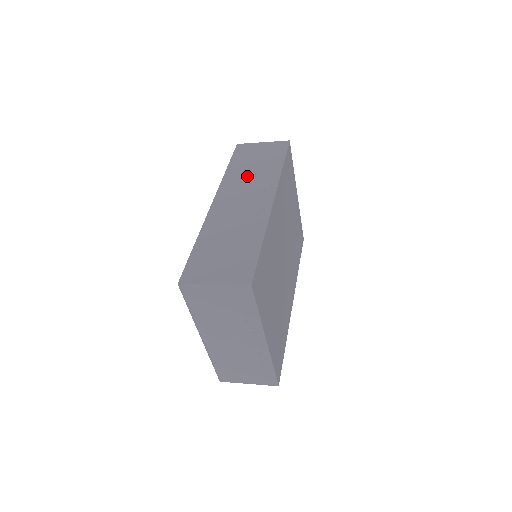
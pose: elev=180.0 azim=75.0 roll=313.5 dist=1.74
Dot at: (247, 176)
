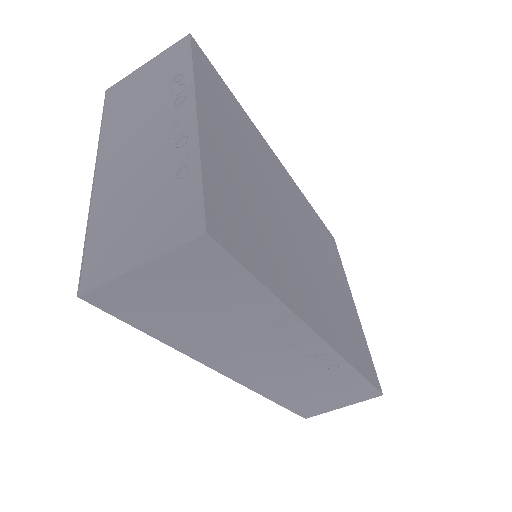
Dot at: occluded
